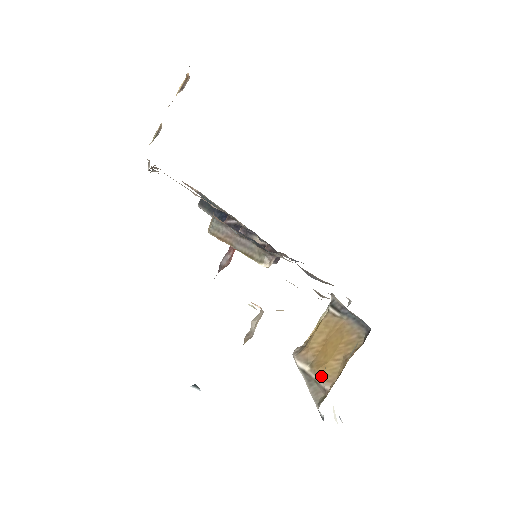
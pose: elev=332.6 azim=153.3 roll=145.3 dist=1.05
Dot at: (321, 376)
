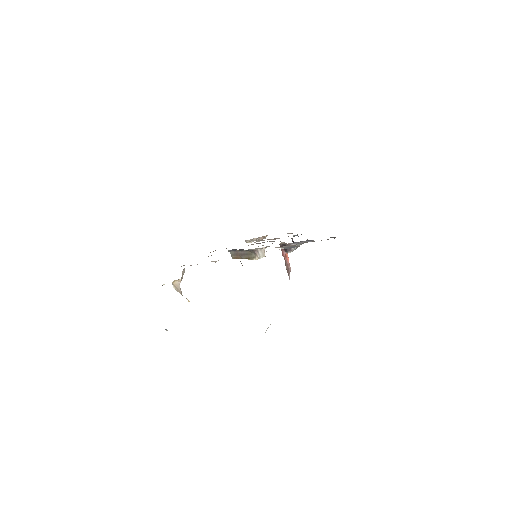
Dot at: occluded
